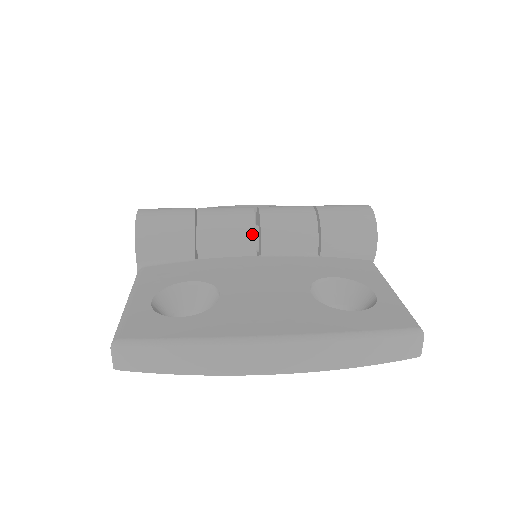
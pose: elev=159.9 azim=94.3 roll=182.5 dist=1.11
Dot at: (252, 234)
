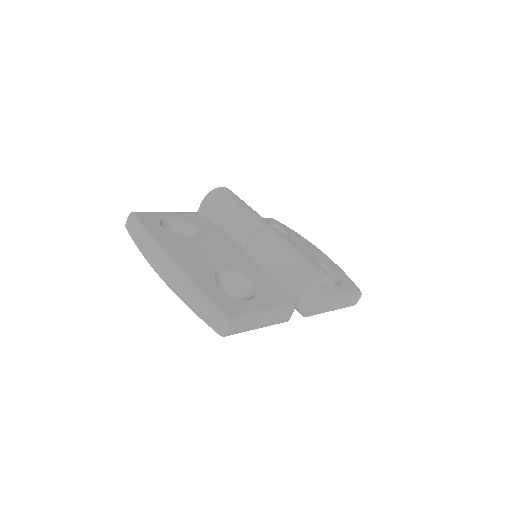
Dot at: (250, 234)
